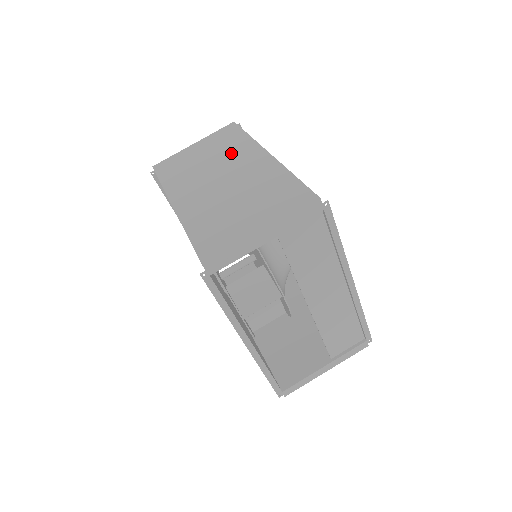
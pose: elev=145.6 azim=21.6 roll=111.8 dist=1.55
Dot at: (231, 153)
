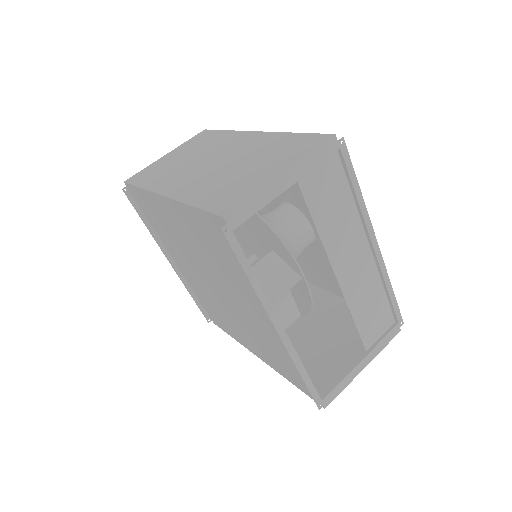
Dot at: (213, 145)
